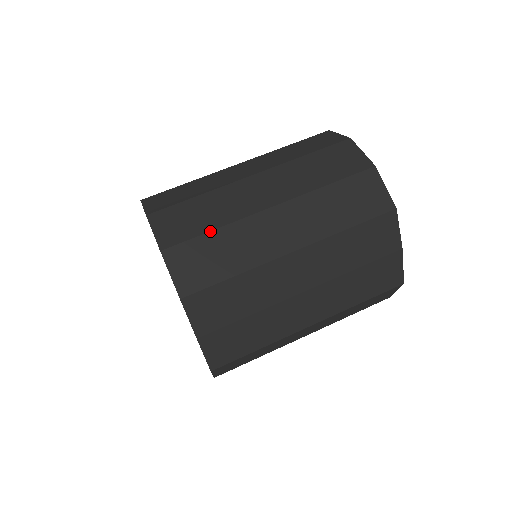
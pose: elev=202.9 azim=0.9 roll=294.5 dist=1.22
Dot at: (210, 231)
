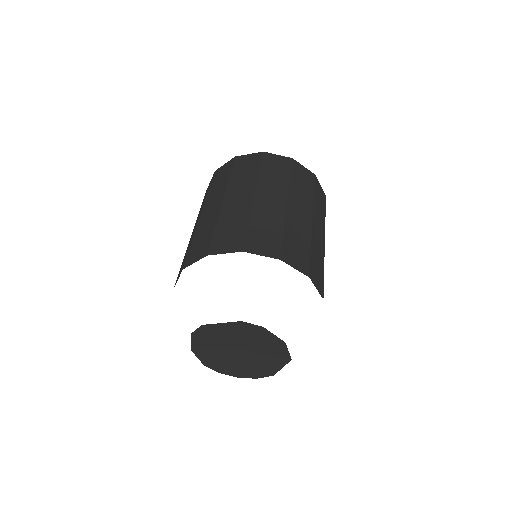
Dot at: (311, 251)
